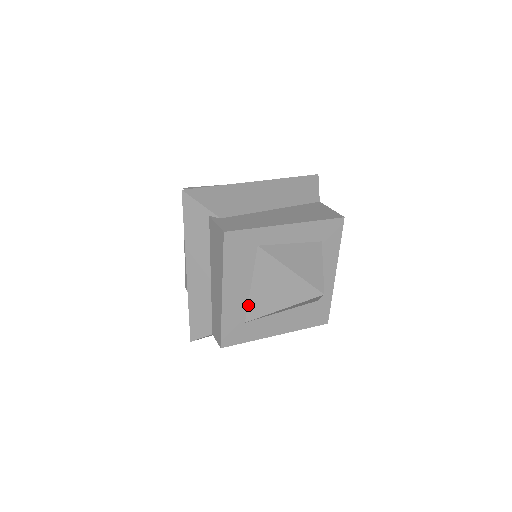
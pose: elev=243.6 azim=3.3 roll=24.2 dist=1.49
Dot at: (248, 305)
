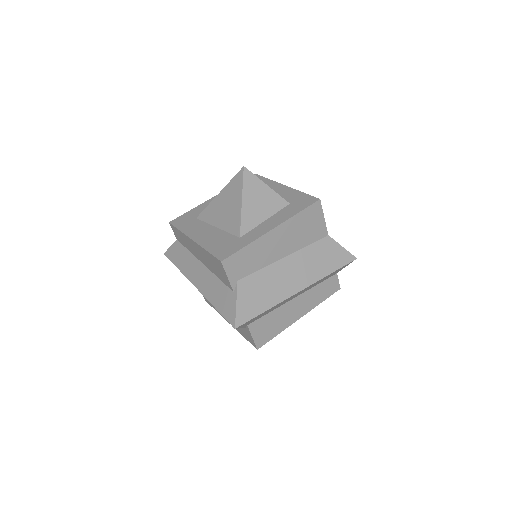
Dot at: occluded
